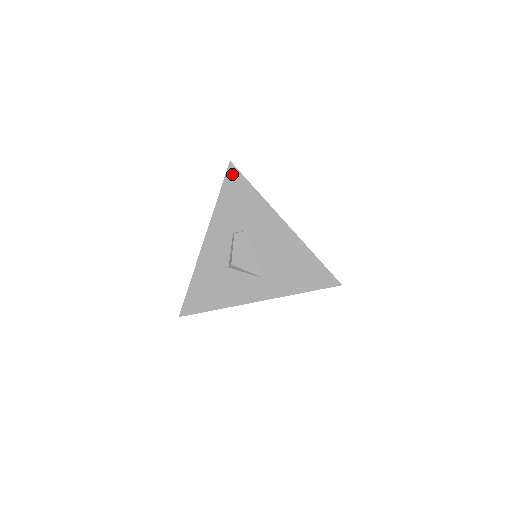
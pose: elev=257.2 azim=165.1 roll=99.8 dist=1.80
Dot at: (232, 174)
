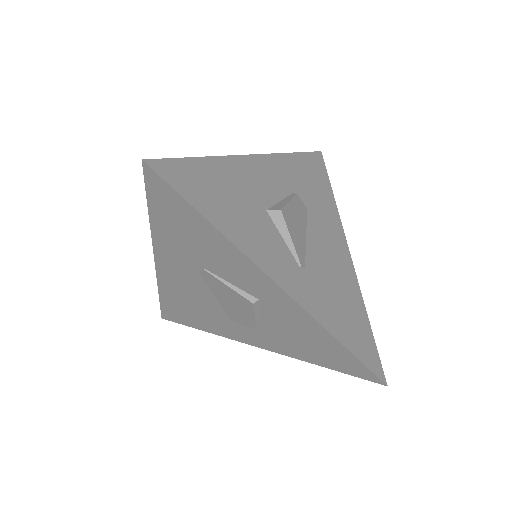
Dot at: (318, 160)
